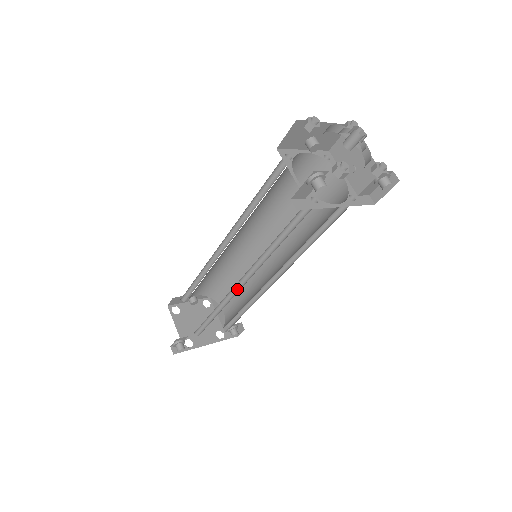
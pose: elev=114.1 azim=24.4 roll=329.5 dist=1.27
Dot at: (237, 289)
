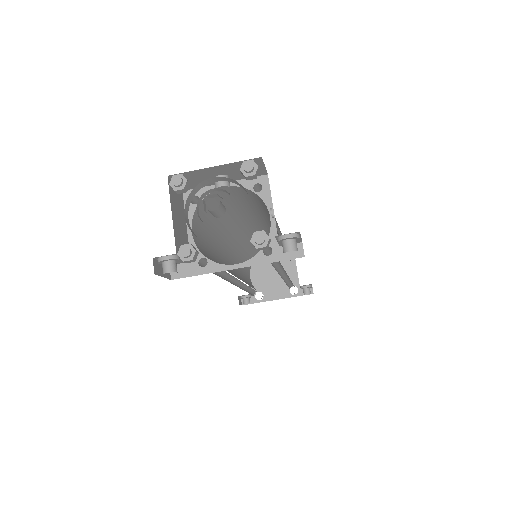
Dot at: occluded
